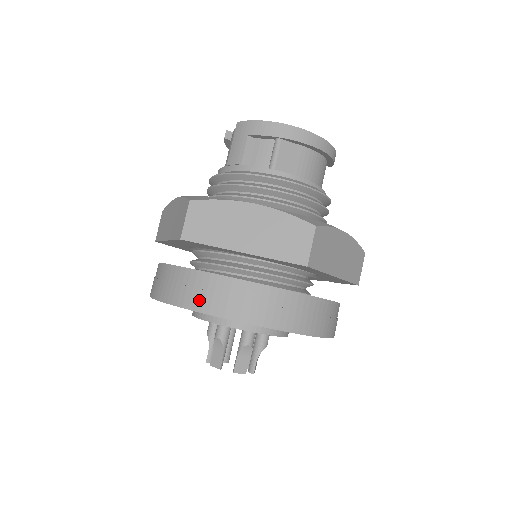
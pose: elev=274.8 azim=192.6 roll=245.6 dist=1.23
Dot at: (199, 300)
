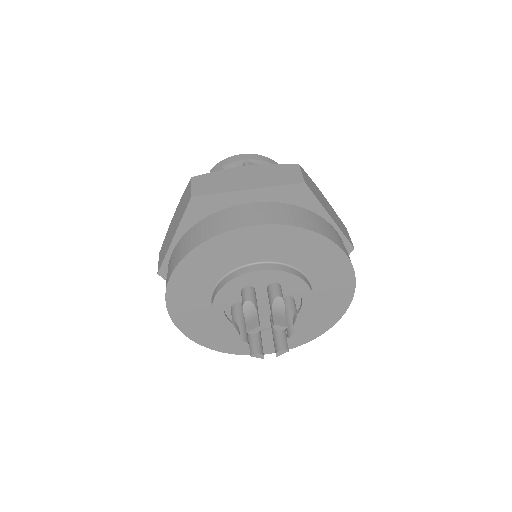
Dot at: (222, 226)
